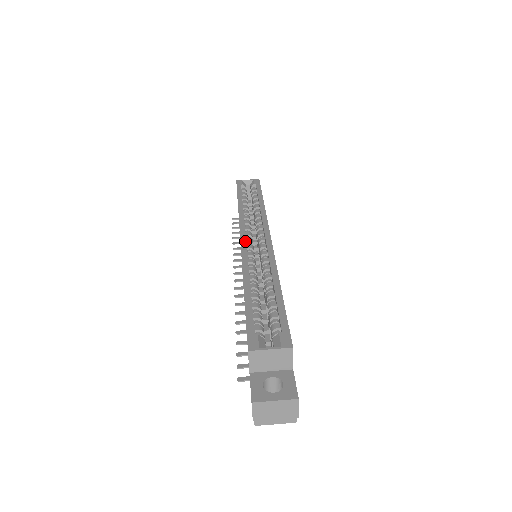
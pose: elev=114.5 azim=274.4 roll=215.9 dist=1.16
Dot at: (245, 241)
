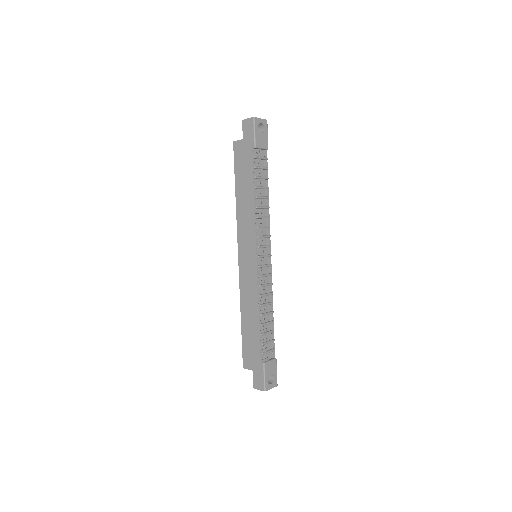
Dot at: (240, 251)
